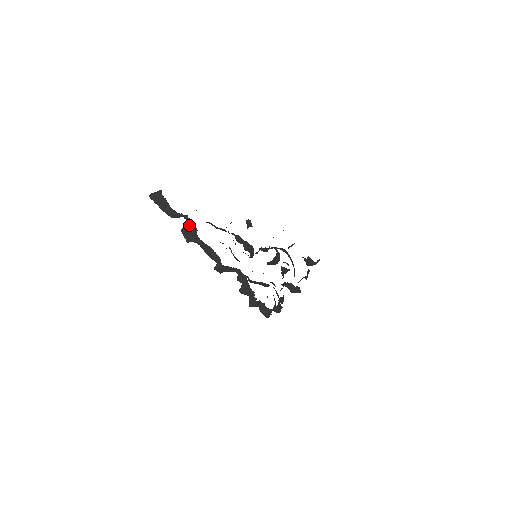
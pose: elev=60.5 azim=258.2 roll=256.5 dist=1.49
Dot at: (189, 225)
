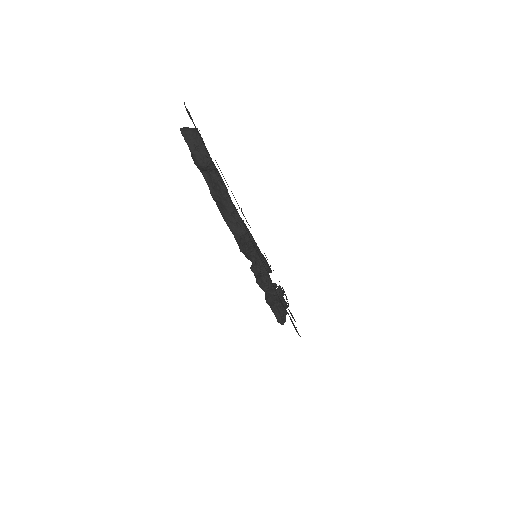
Dot at: (217, 182)
